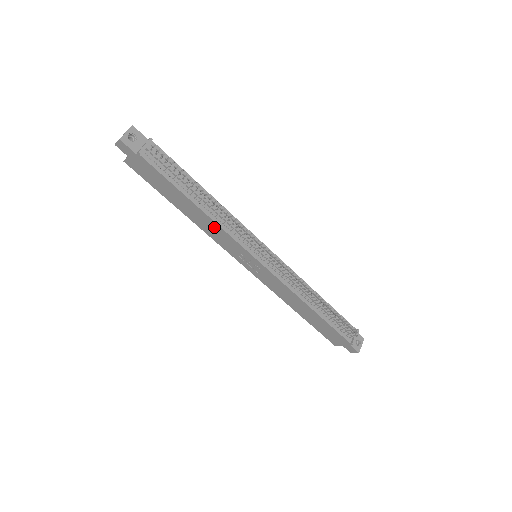
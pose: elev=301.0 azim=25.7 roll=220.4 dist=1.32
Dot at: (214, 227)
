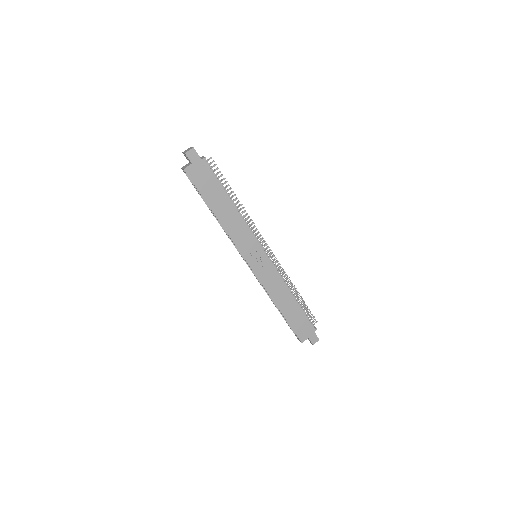
Dot at: (239, 224)
